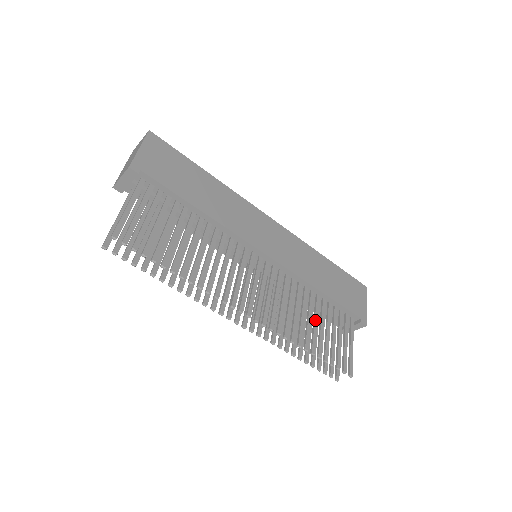
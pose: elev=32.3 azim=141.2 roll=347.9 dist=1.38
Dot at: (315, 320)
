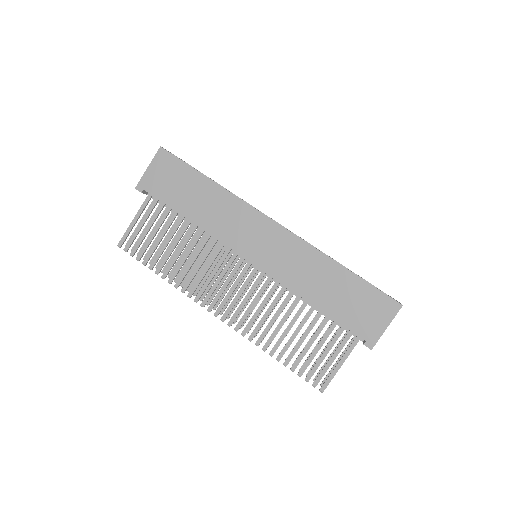
Dot at: (296, 330)
